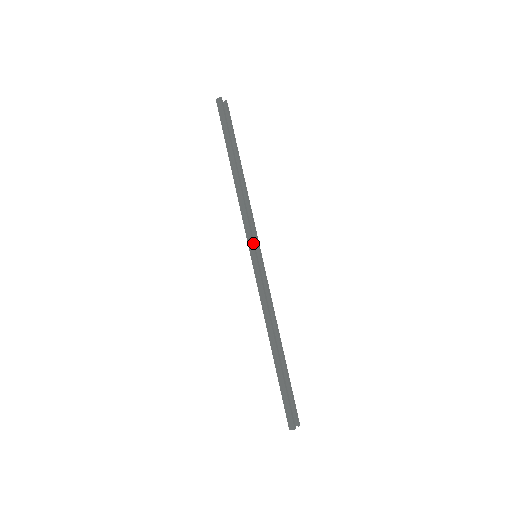
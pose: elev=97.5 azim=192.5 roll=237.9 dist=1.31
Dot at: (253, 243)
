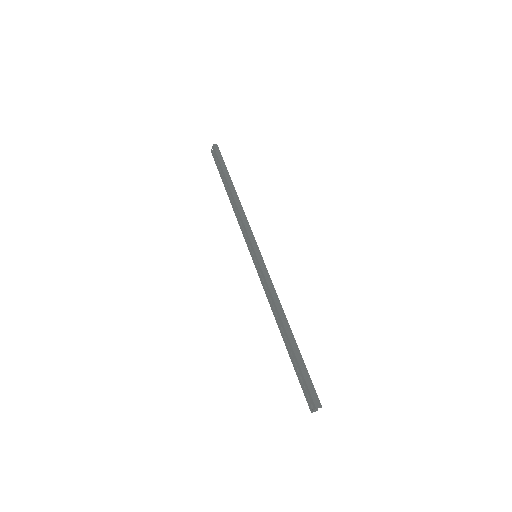
Dot at: (256, 243)
